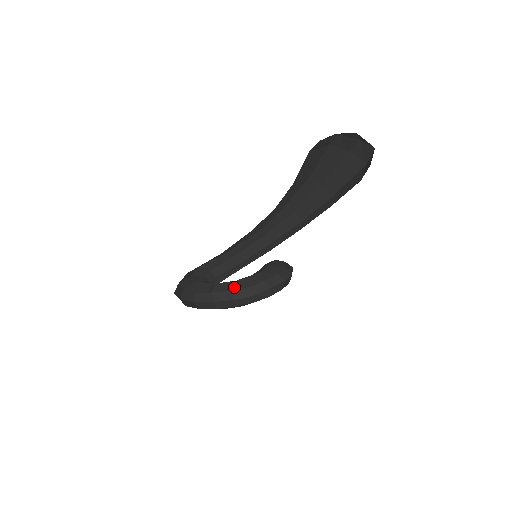
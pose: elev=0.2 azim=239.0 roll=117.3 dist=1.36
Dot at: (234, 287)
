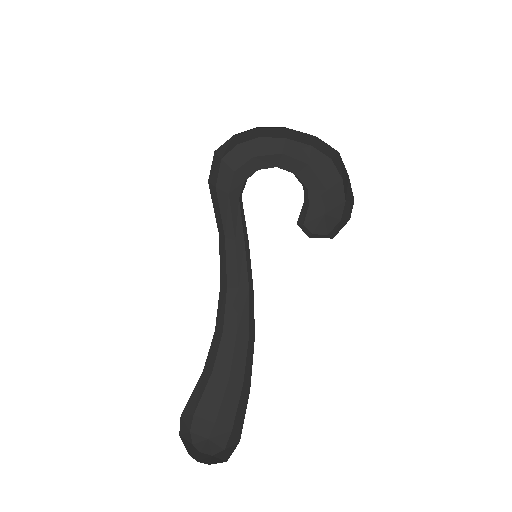
Dot at: occluded
